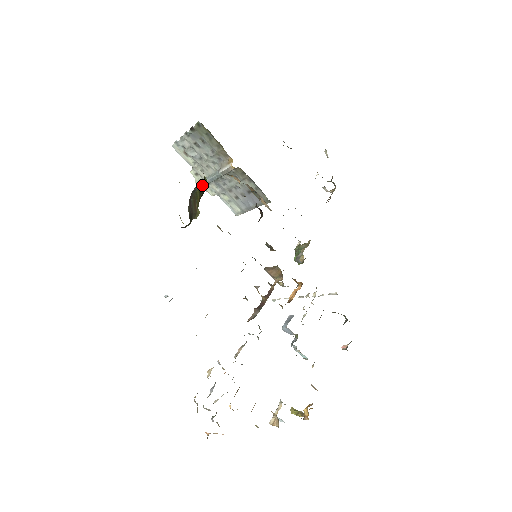
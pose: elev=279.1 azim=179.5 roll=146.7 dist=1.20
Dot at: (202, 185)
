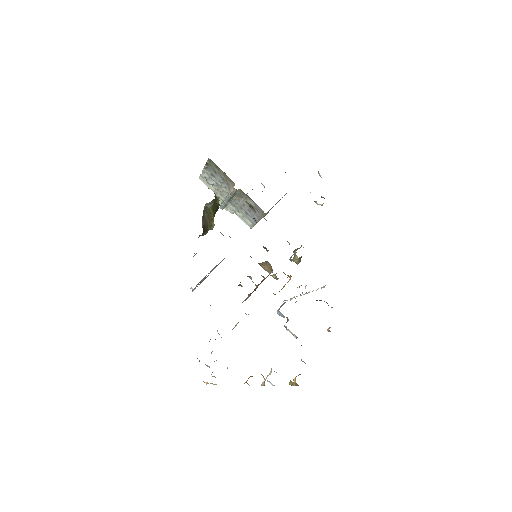
Dot at: (214, 204)
